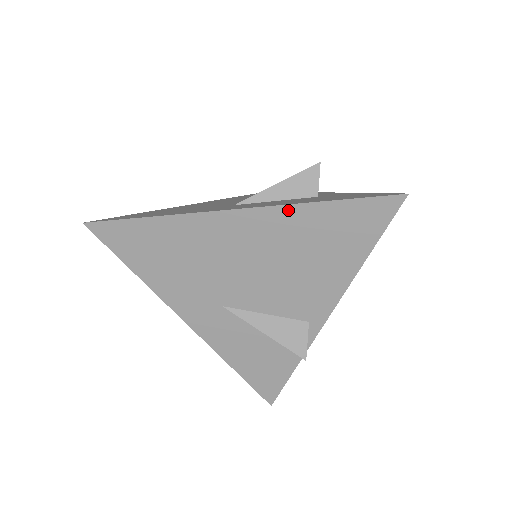
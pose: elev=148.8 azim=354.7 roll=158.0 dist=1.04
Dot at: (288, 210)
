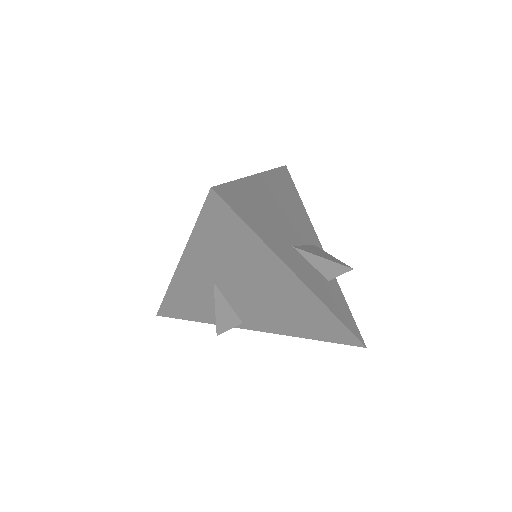
Dot at: (320, 304)
